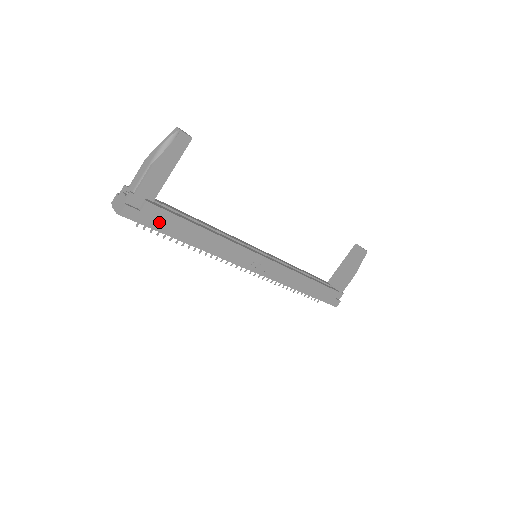
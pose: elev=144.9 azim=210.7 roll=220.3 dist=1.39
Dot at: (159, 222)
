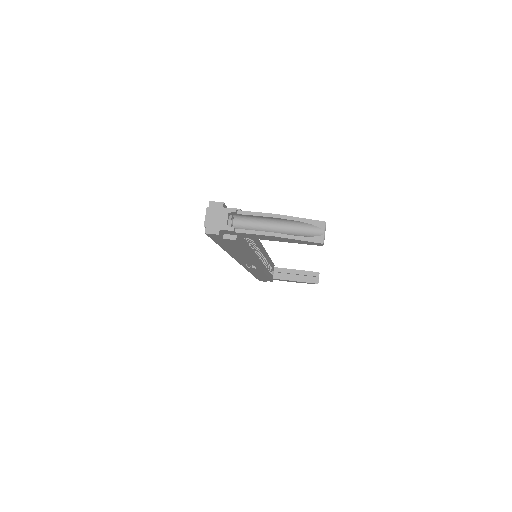
Dot at: (225, 243)
